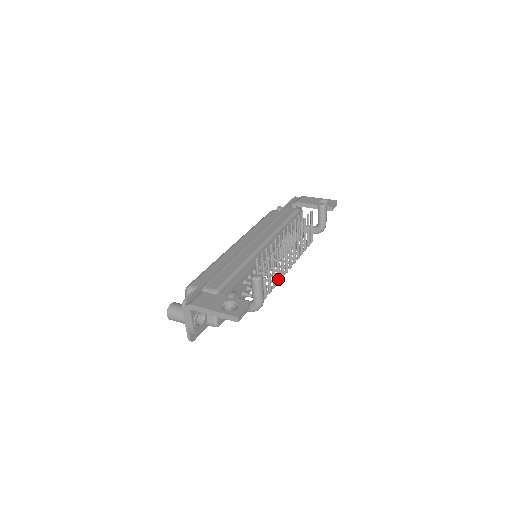
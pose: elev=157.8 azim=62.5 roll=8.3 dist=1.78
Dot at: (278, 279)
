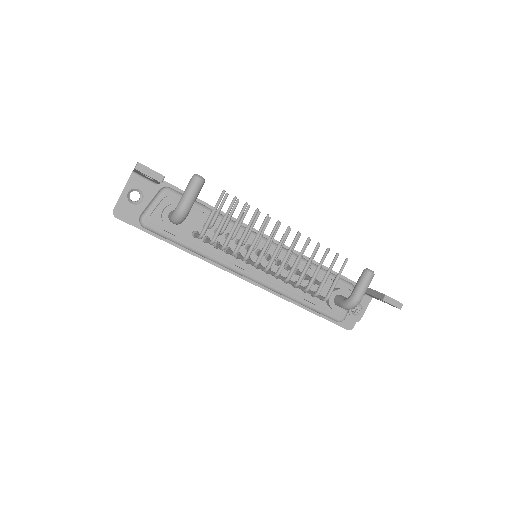
Dot at: (236, 247)
